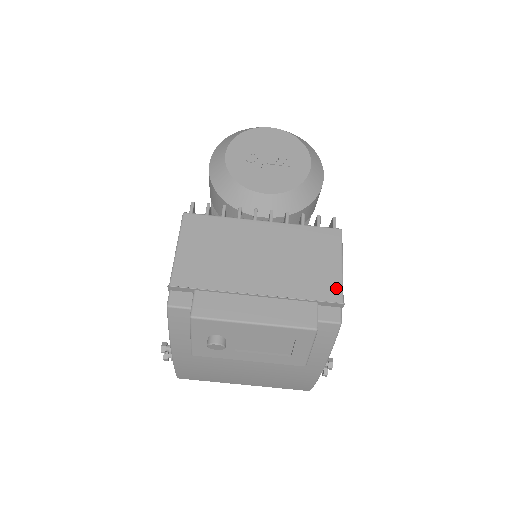
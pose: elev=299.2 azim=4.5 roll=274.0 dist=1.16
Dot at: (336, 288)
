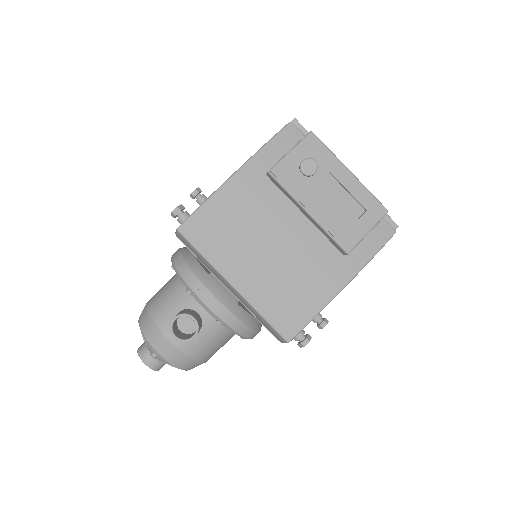
Dot at: occluded
